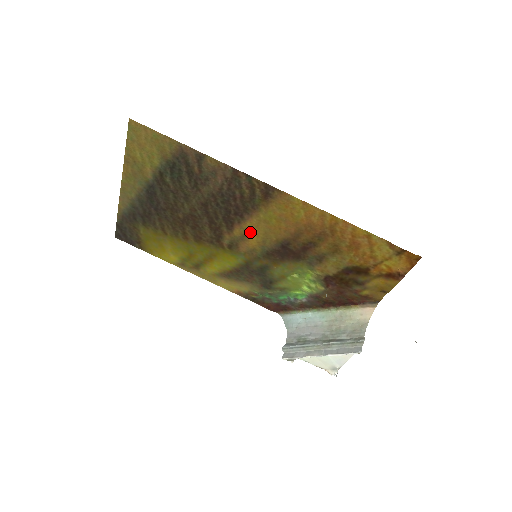
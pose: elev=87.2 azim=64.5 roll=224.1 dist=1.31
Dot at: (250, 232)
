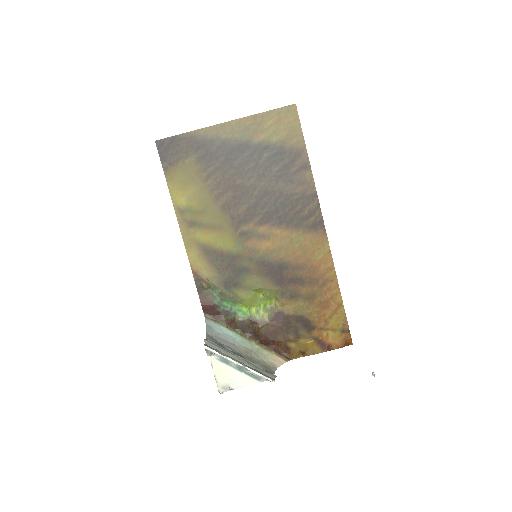
Dot at: (272, 237)
